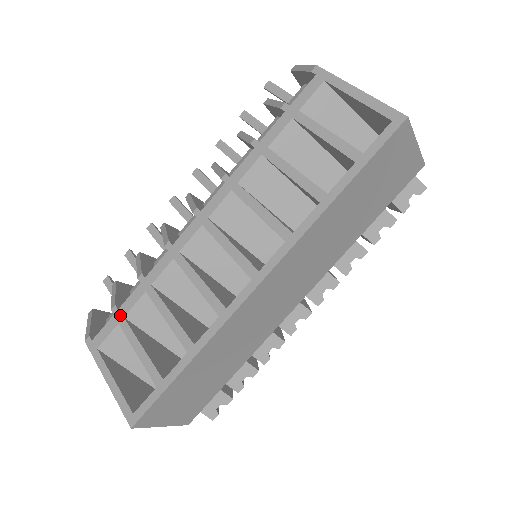
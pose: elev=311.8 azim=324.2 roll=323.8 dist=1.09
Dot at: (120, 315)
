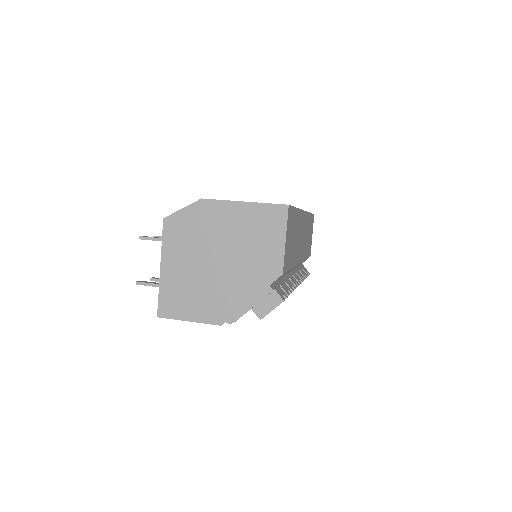
Dot at: occluded
